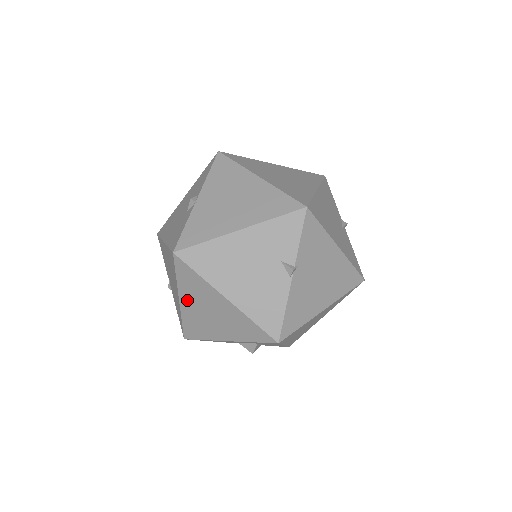
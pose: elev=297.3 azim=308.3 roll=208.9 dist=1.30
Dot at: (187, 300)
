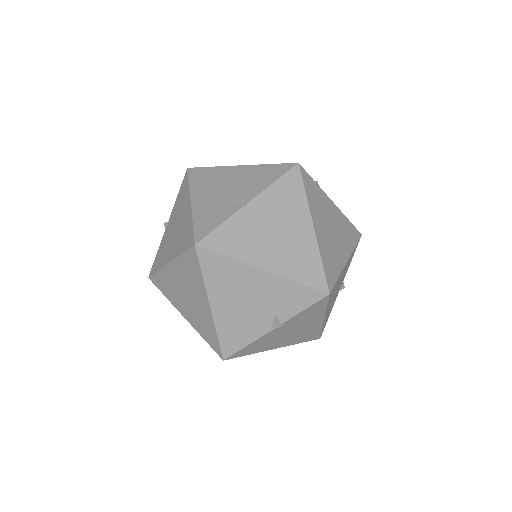
Dot at: (176, 271)
